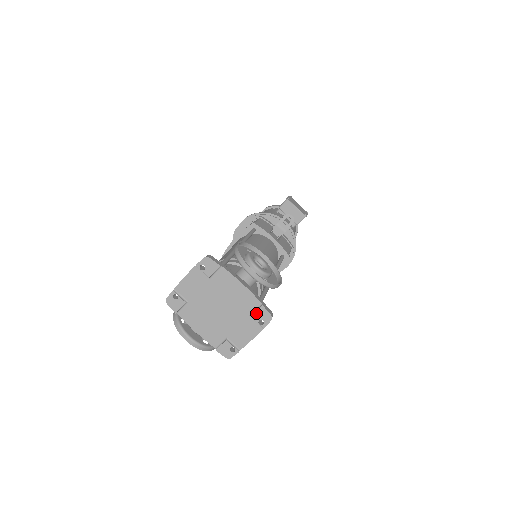
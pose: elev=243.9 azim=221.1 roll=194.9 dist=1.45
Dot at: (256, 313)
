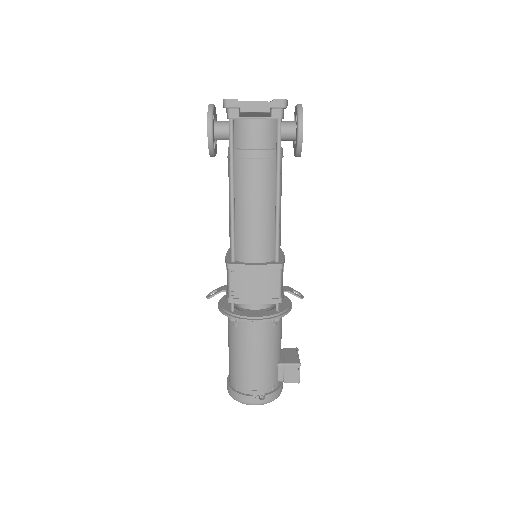
Dot at: occluded
